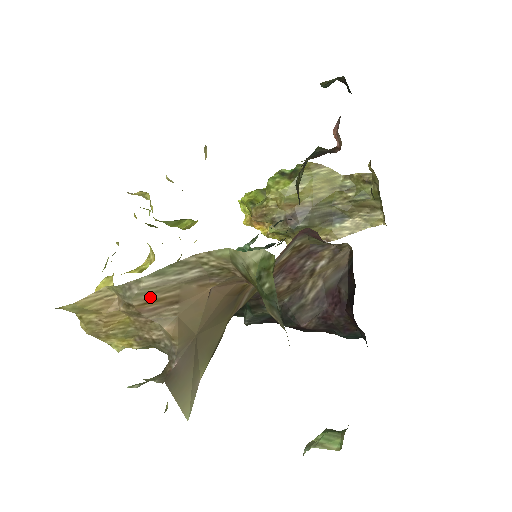
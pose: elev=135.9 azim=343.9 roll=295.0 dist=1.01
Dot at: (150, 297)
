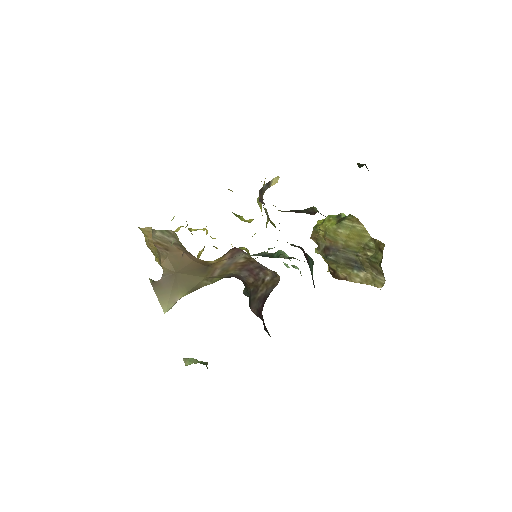
Dot at: (158, 241)
